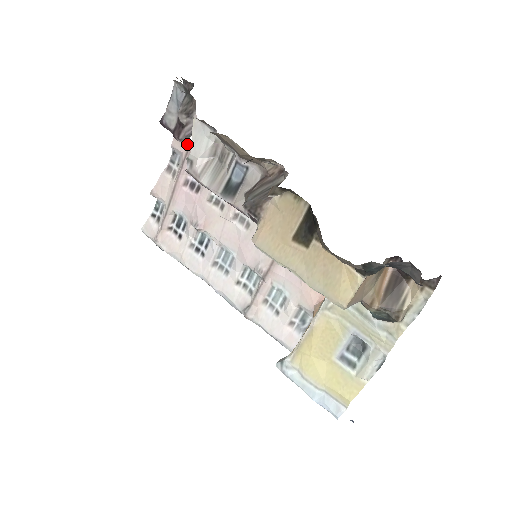
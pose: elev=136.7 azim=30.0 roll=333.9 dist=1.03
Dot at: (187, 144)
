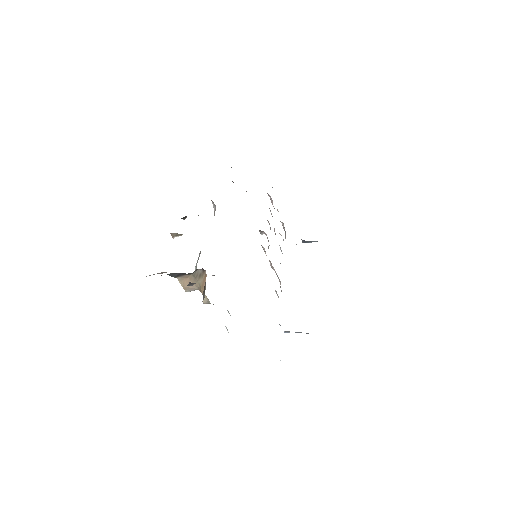
Dot at: occluded
